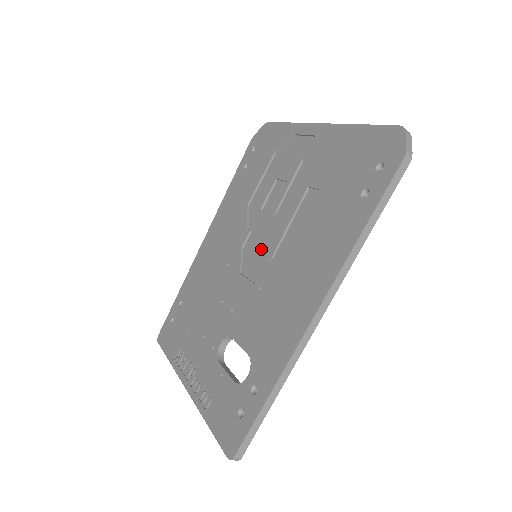
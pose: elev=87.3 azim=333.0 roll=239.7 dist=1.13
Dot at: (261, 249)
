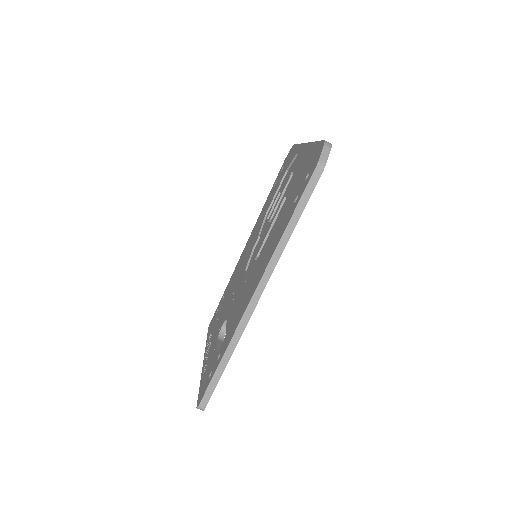
Dot at: (256, 250)
